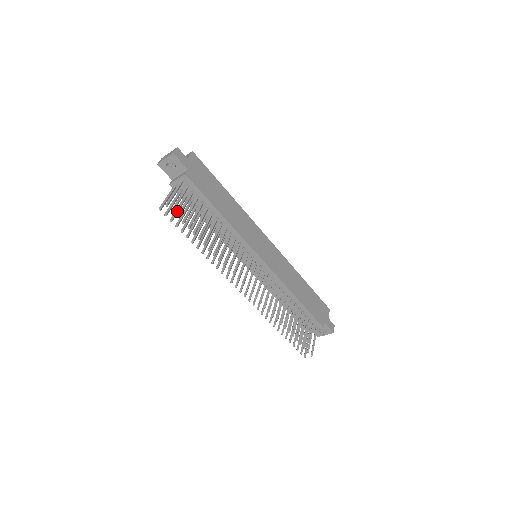
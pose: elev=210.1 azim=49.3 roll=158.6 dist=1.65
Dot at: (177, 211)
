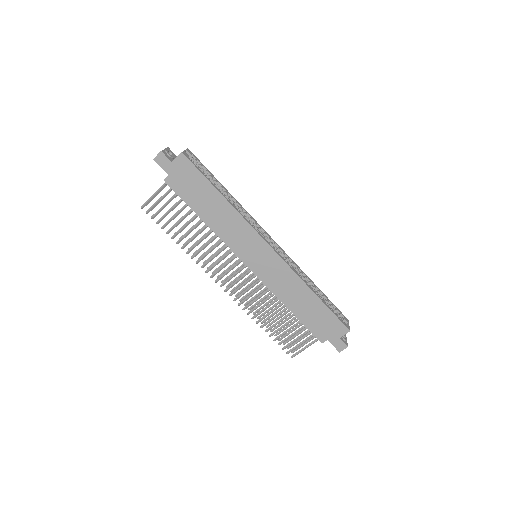
Dot at: occluded
